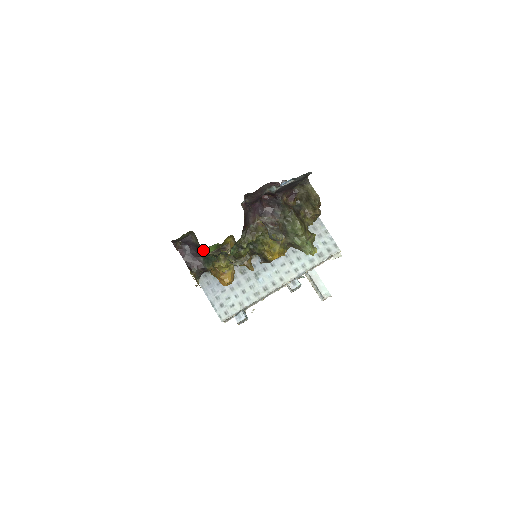
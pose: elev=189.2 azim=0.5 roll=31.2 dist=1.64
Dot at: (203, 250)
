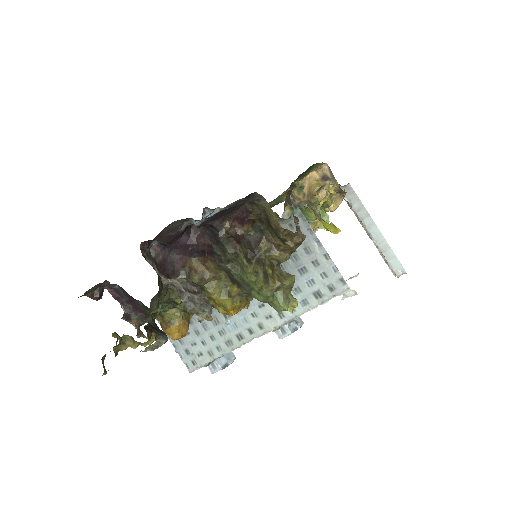
Dot at: occluded
